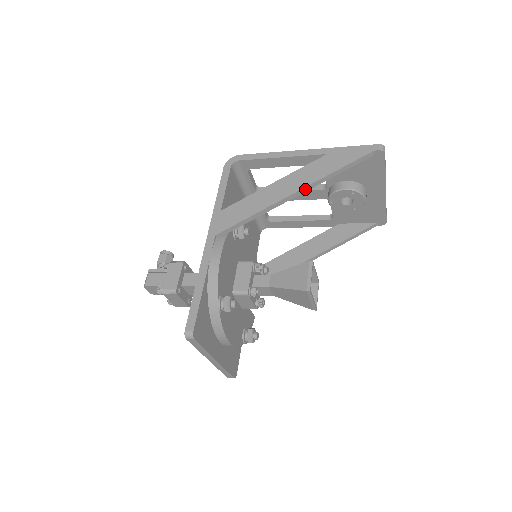
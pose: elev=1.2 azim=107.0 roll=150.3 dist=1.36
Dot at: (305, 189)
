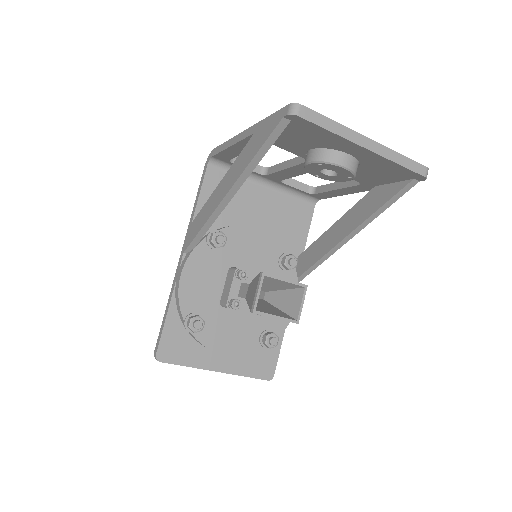
Dot at: (234, 189)
